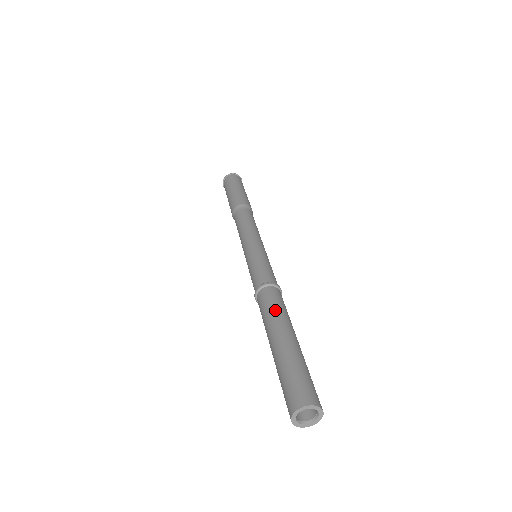
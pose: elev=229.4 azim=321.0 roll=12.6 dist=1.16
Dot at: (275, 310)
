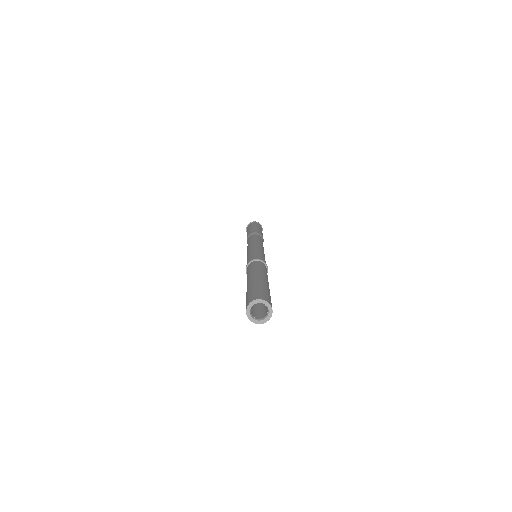
Dot at: (248, 273)
